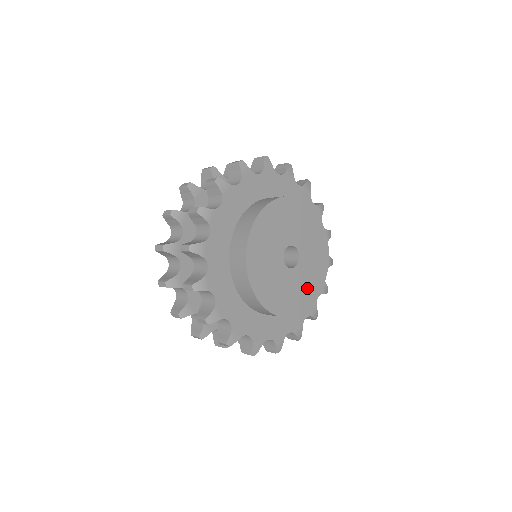
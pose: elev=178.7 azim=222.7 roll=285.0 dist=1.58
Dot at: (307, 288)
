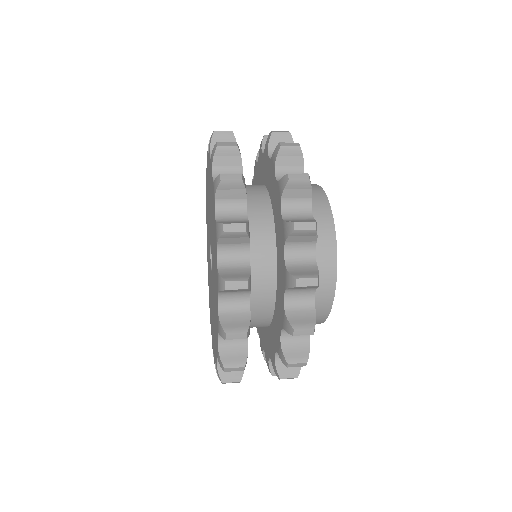
Dot at: occluded
